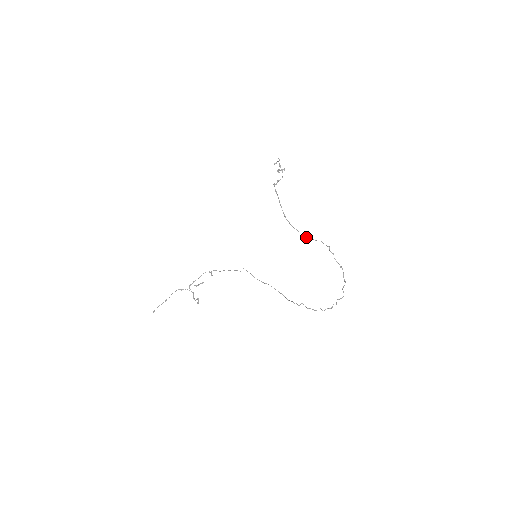
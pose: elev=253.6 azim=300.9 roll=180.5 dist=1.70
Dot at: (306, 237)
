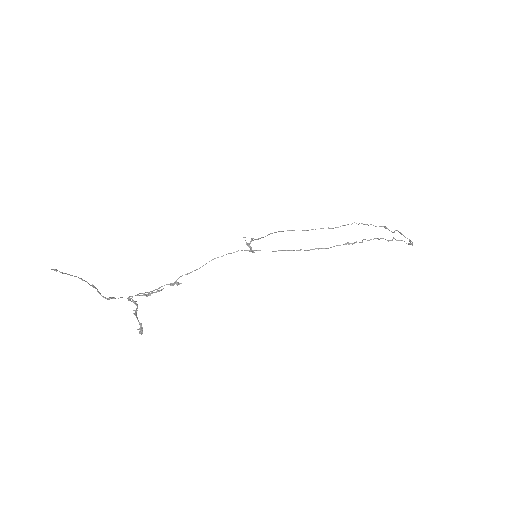
Dot at: (322, 228)
